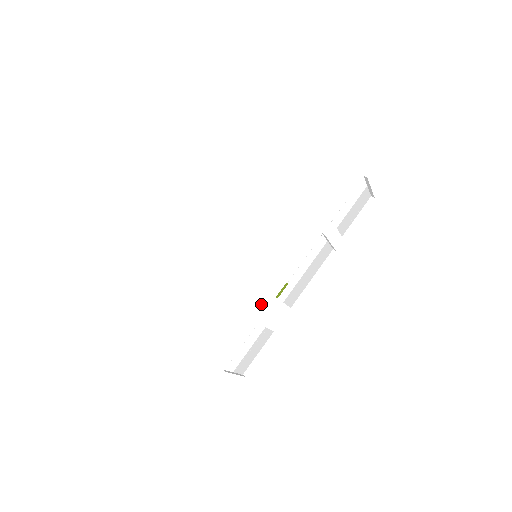
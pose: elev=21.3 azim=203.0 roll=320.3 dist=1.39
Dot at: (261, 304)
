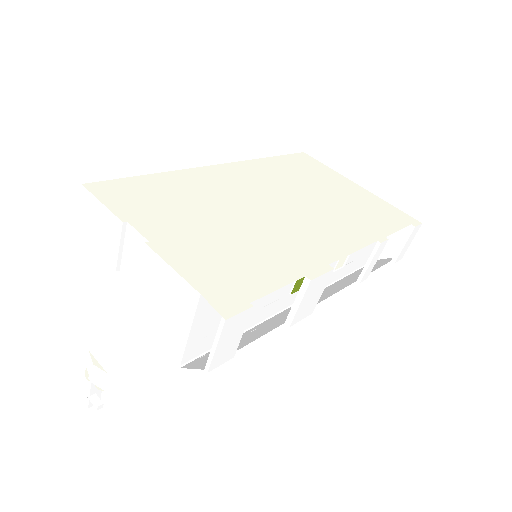
Dot at: (309, 263)
